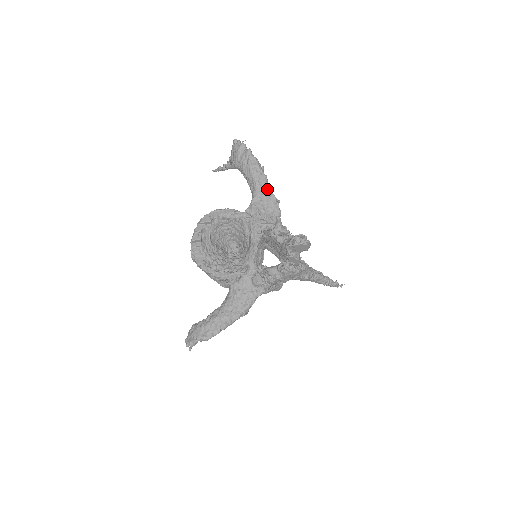
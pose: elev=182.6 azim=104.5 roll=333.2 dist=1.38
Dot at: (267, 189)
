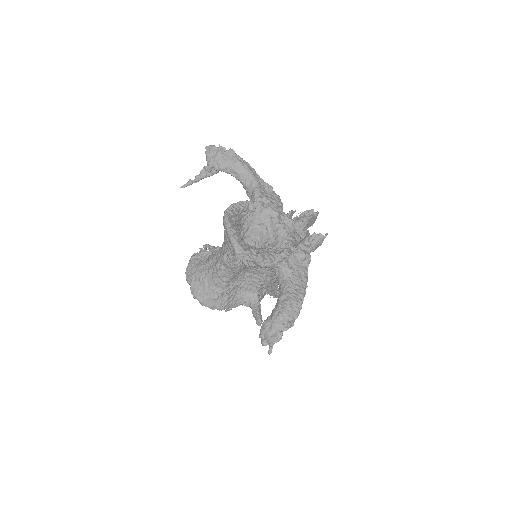
Dot at: (261, 180)
